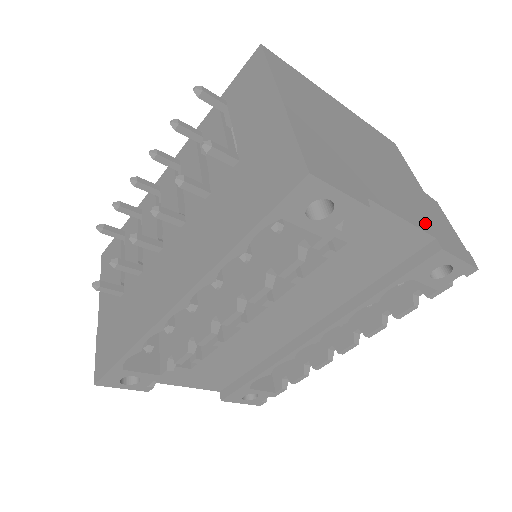
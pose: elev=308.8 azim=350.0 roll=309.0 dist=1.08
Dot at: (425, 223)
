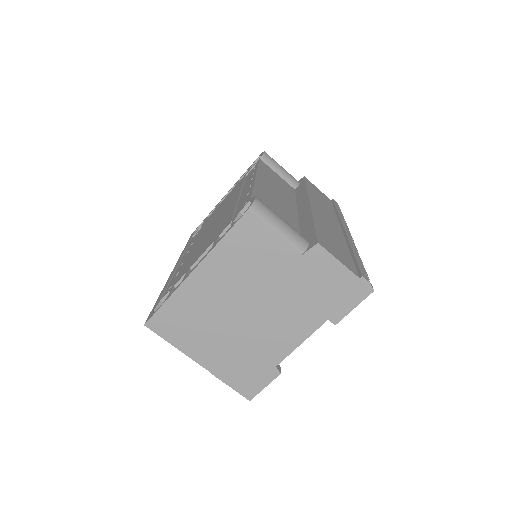
Dot at: (315, 316)
